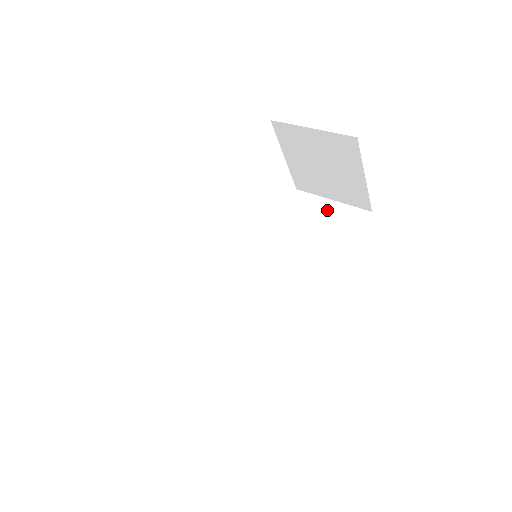
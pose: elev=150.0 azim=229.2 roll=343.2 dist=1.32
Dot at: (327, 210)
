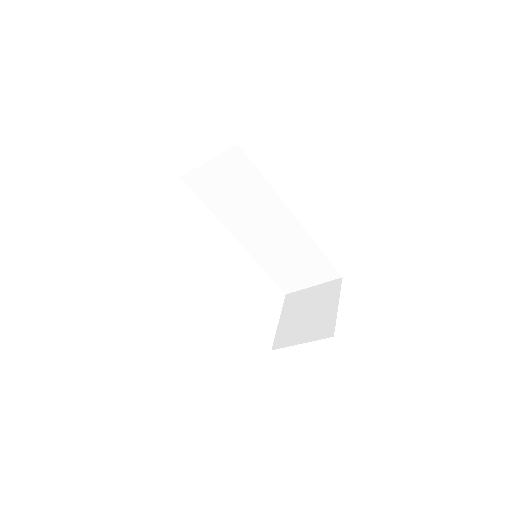
Dot at: occluded
